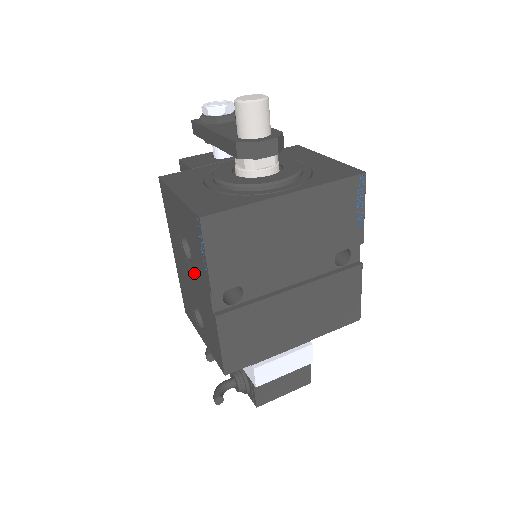
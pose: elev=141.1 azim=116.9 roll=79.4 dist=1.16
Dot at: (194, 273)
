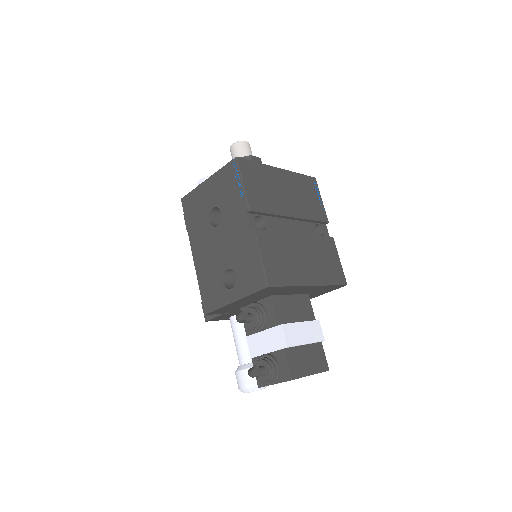
Dot at: (225, 227)
